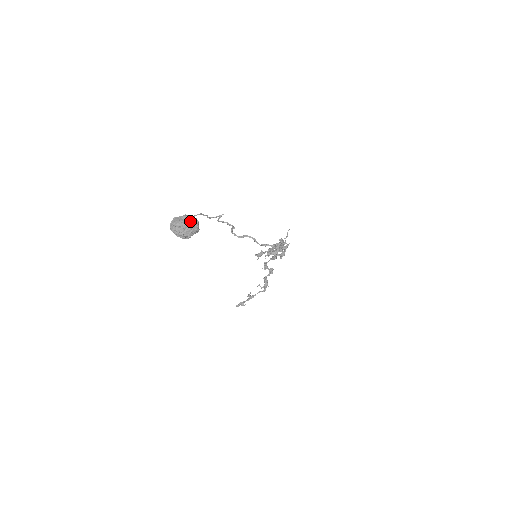
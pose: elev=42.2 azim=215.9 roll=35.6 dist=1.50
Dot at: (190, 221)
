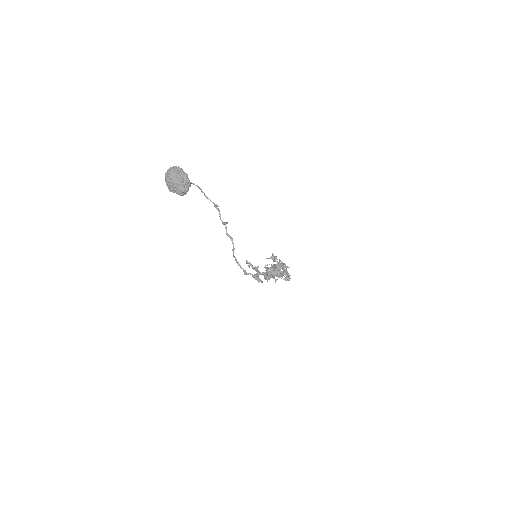
Dot at: (181, 183)
